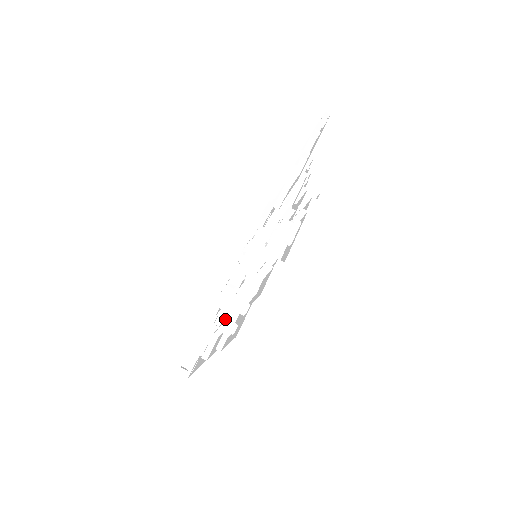
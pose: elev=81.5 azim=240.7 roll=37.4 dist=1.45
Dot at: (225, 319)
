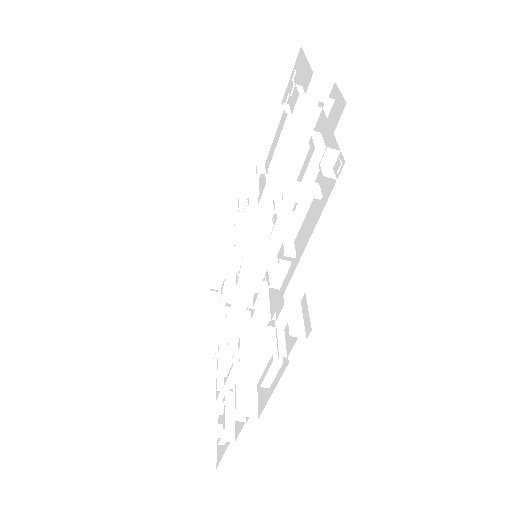
Dot at: (222, 359)
